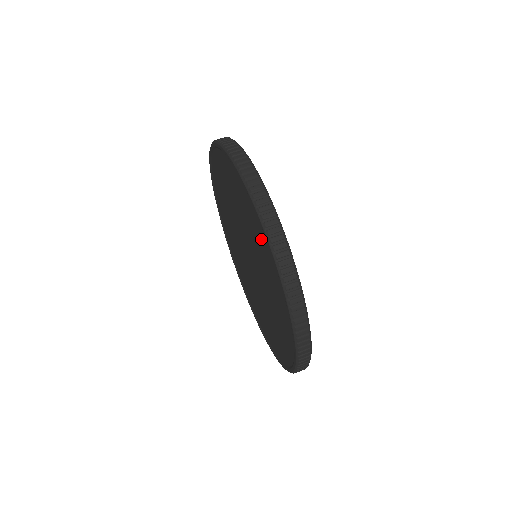
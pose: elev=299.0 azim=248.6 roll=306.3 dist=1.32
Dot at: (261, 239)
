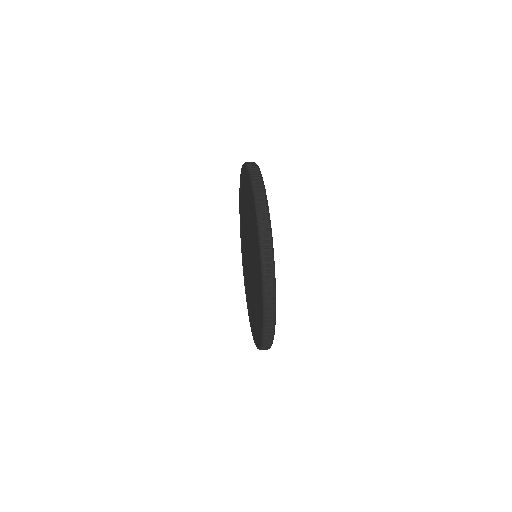
Dot at: (245, 184)
